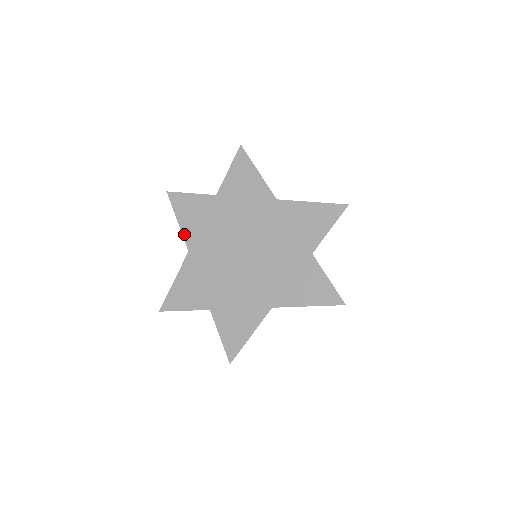
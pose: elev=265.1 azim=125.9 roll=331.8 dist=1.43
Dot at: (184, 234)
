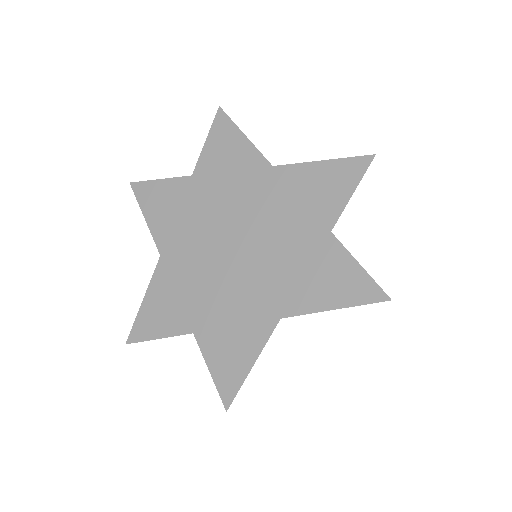
Dot at: (153, 233)
